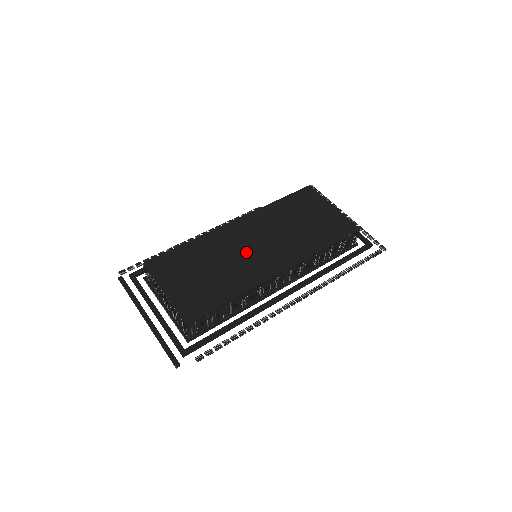
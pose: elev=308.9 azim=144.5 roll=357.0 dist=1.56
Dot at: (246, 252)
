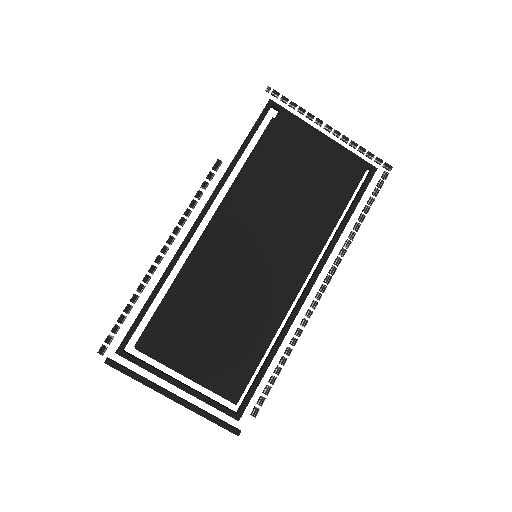
Dot at: (251, 270)
